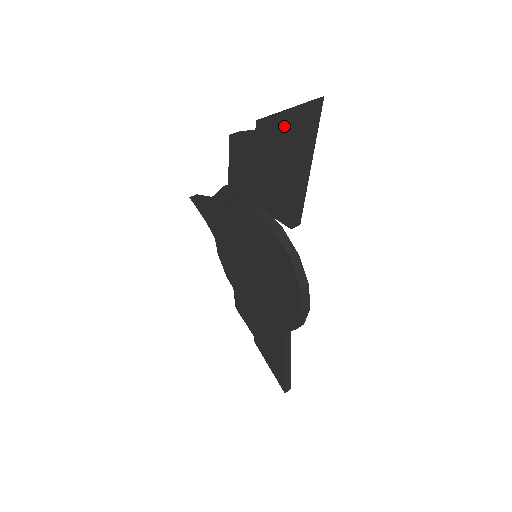
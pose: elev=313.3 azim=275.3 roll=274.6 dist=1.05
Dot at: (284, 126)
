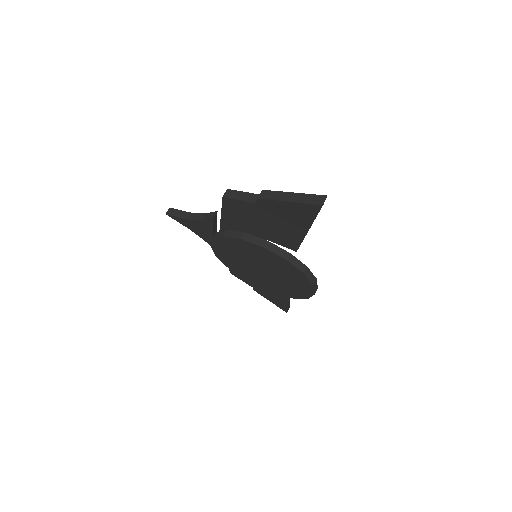
Dot at: (291, 209)
